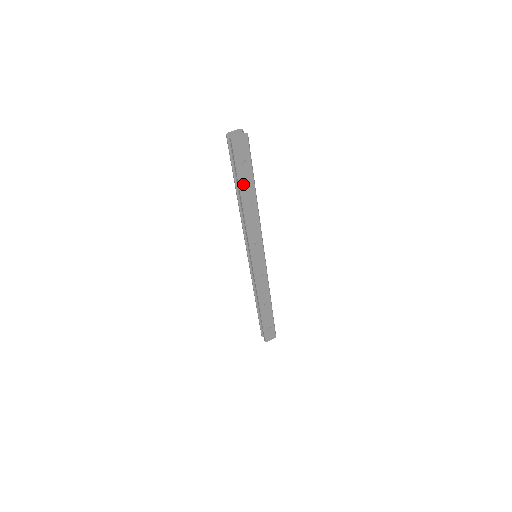
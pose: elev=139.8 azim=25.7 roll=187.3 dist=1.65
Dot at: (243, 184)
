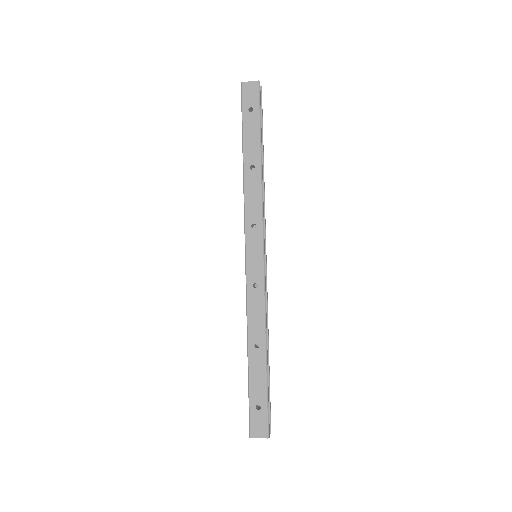
Dot at: (247, 137)
